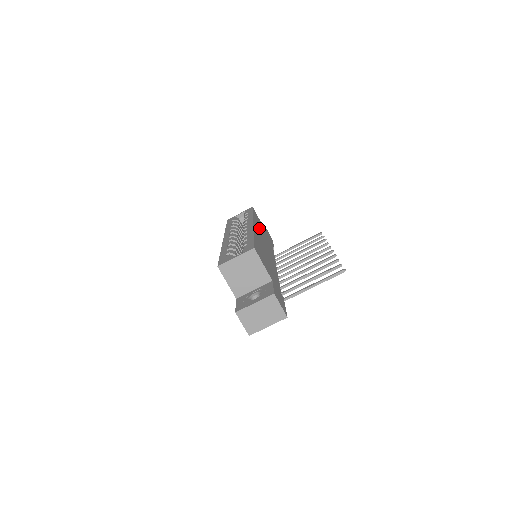
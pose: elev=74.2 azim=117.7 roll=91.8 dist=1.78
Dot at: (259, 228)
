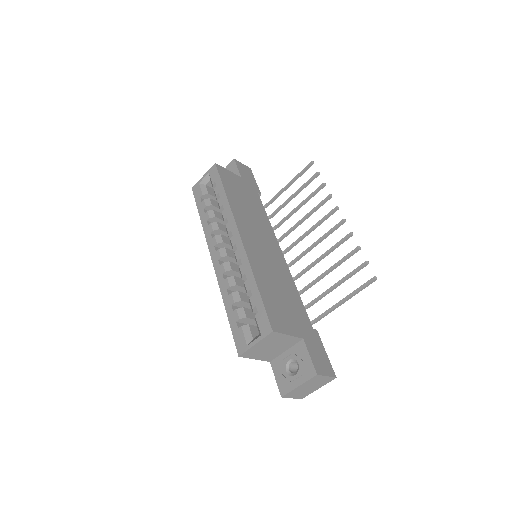
Dot at: (242, 212)
